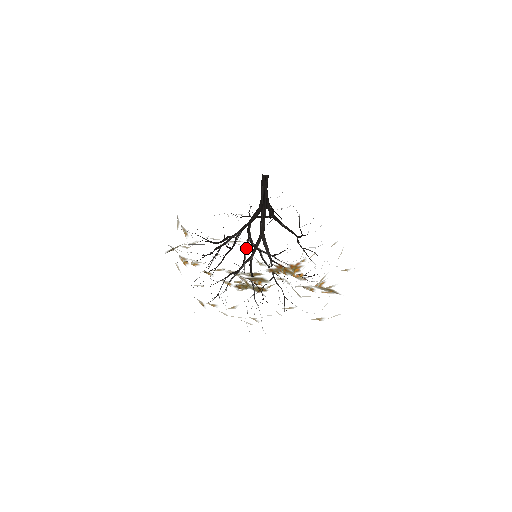
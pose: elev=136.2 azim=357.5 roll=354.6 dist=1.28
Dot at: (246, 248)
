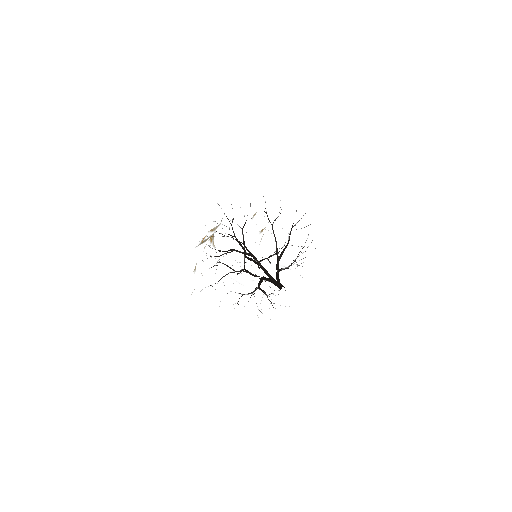
Dot at: (251, 260)
